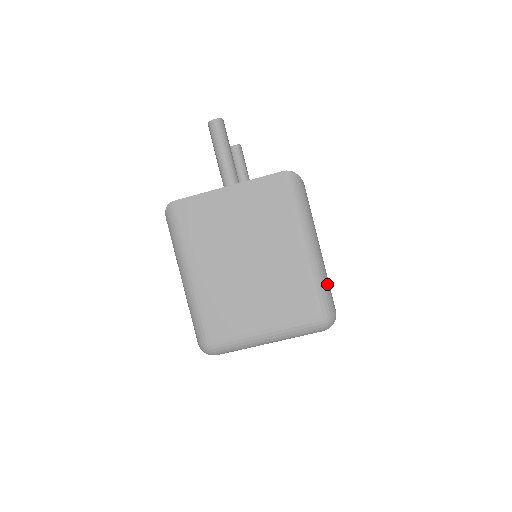
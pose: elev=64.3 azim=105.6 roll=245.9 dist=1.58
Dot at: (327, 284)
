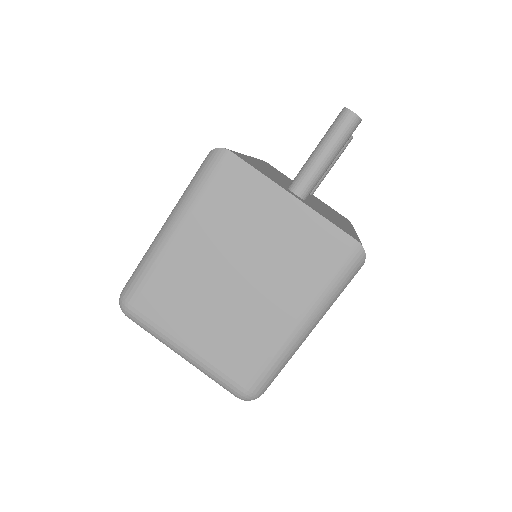
Dot at: (281, 368)
